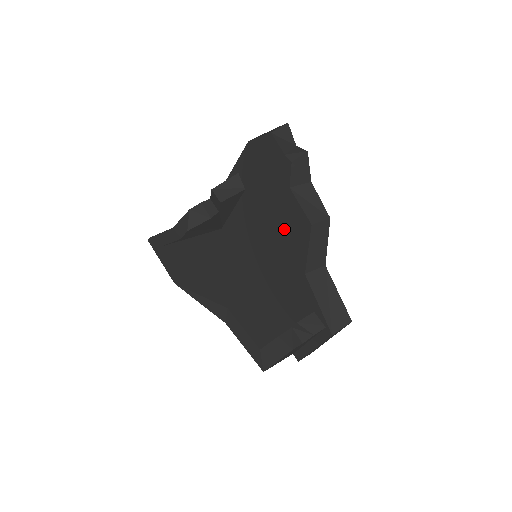
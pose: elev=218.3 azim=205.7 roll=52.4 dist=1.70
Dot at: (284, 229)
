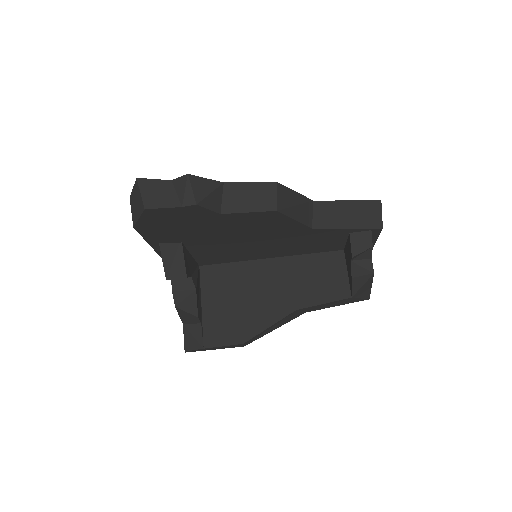
Dot at: (255, 230)
